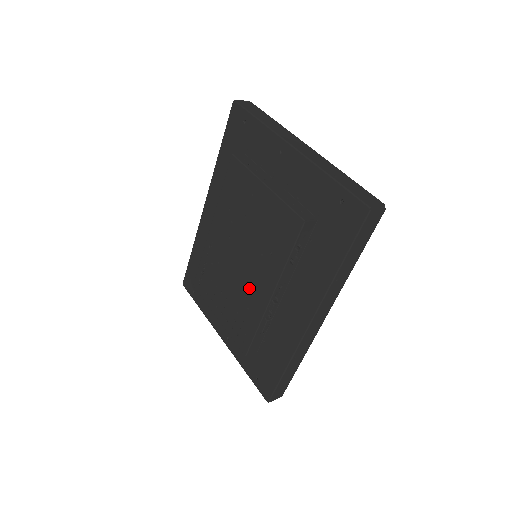
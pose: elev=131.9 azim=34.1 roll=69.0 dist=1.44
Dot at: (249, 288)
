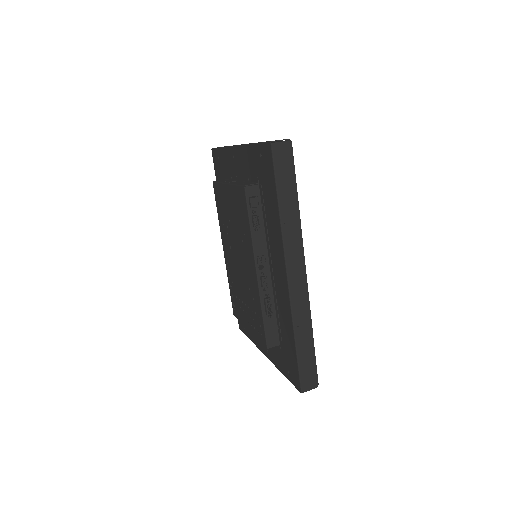
Dot at: (248, 279)
